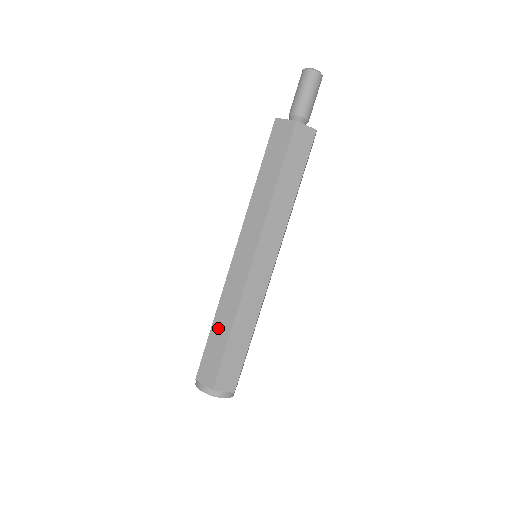
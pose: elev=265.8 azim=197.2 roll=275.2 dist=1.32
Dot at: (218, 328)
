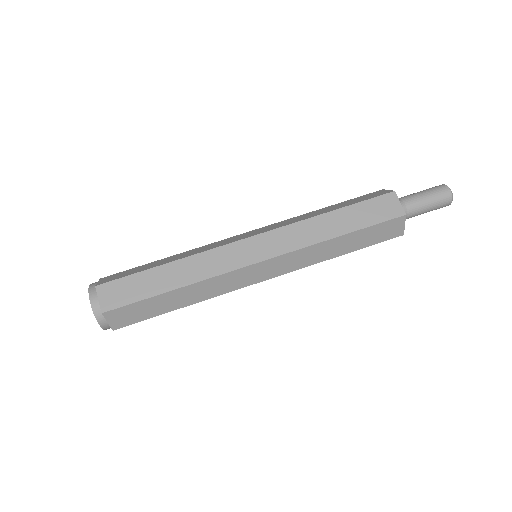
Dot at: (166, 273)
